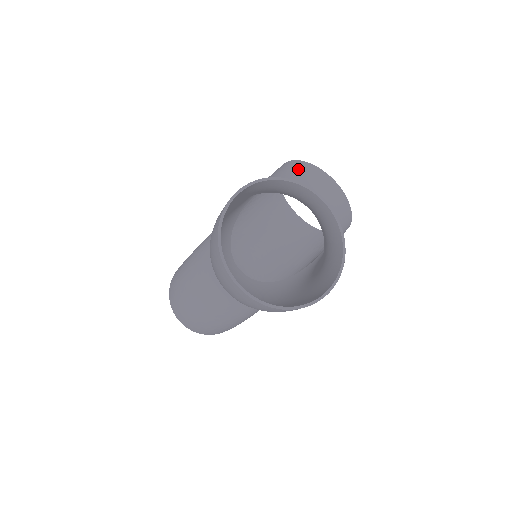
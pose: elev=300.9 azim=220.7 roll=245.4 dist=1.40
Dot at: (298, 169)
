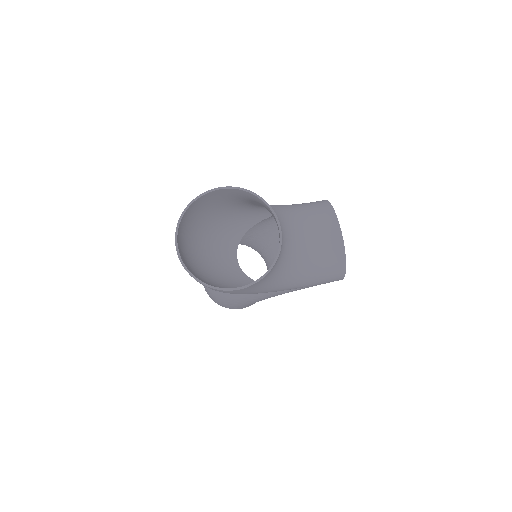
Dot at: (320, 207)
